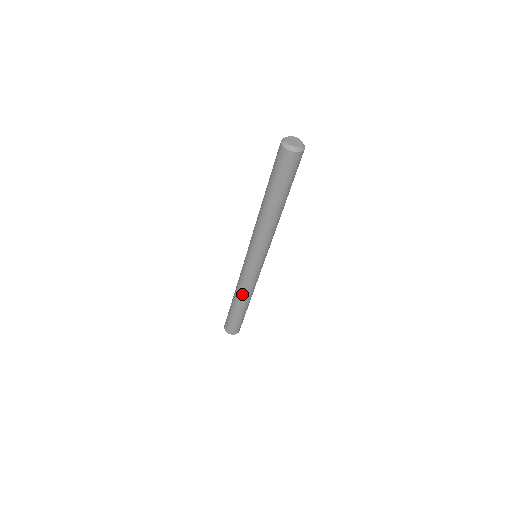
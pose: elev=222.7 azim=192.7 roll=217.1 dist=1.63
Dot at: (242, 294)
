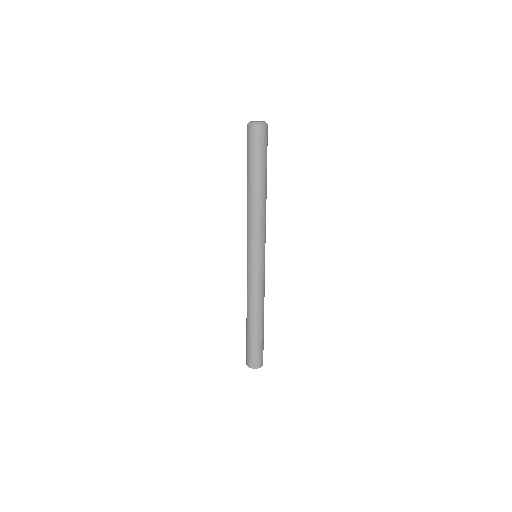
Dot at: (253, 305)
